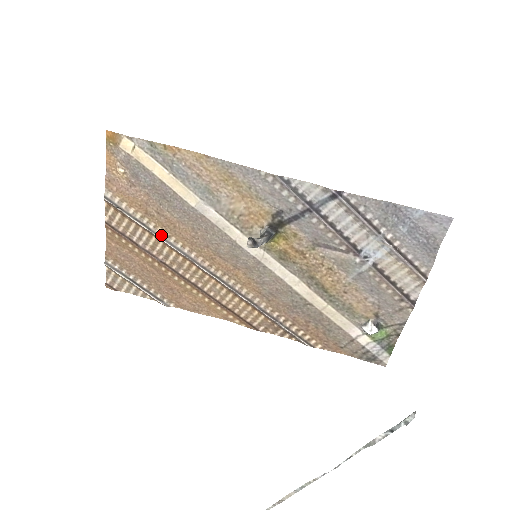
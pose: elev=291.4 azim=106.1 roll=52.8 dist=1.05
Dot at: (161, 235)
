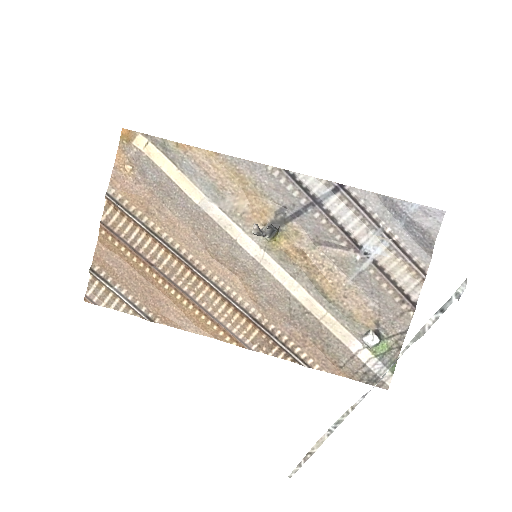
Dot at: (159, 235)
